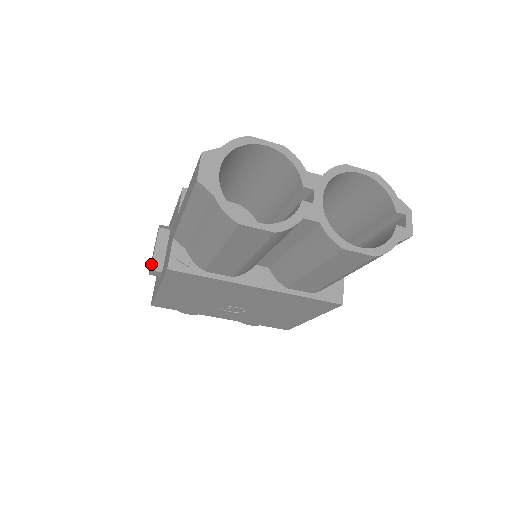
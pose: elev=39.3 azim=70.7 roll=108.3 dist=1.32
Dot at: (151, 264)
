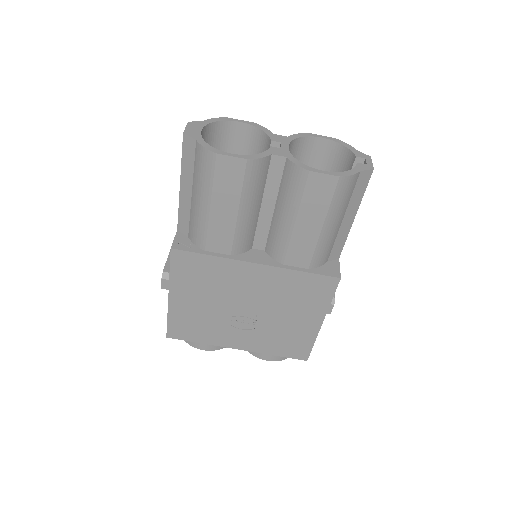
Dot at: (162, 273)
